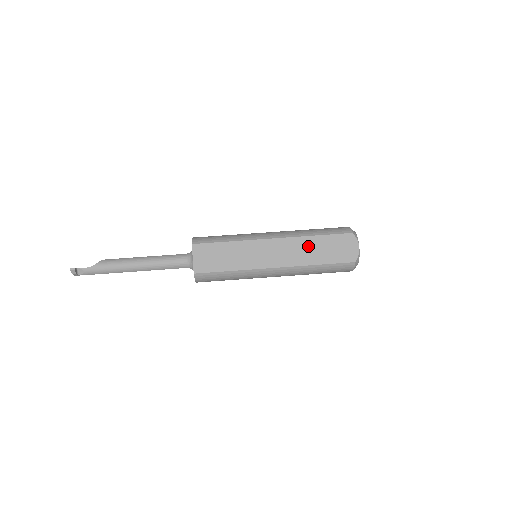
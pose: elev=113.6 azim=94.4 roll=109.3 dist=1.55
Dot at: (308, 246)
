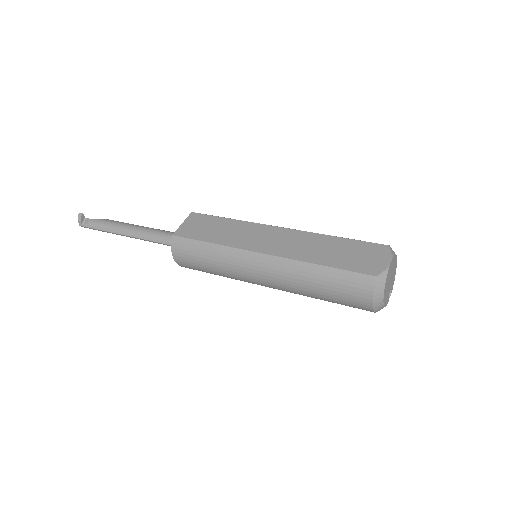
Dot at: (318, 244)
